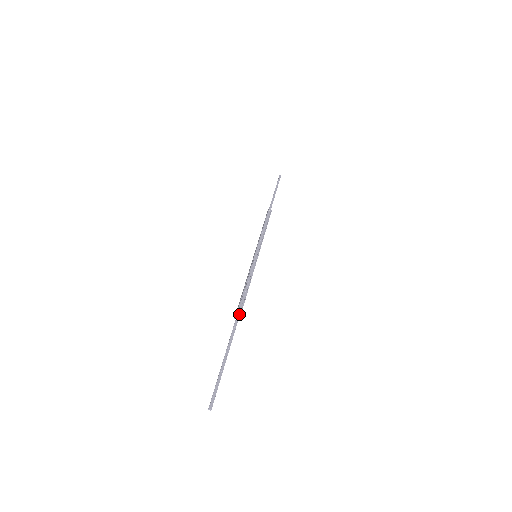
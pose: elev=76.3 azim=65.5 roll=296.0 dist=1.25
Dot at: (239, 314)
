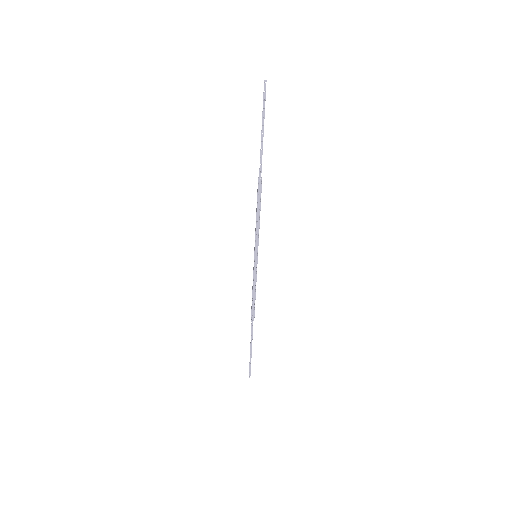
Dot at: (253, 320)
